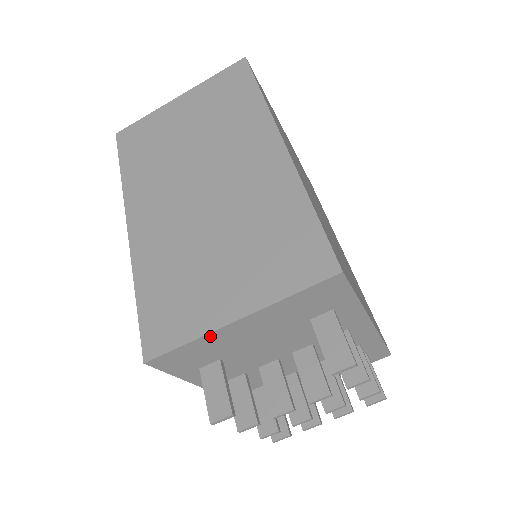
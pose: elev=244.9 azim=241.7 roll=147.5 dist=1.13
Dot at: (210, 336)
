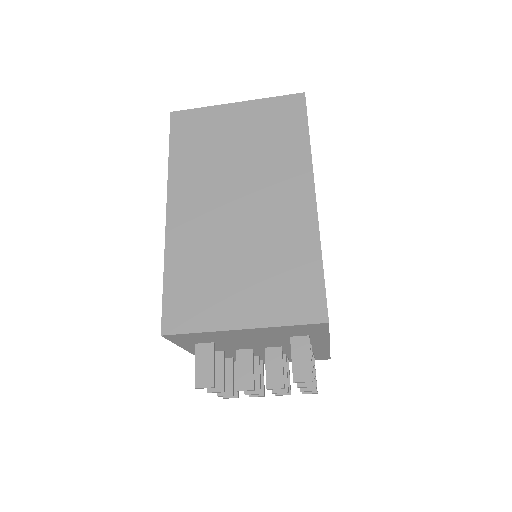
Dot at: (217, 332)
